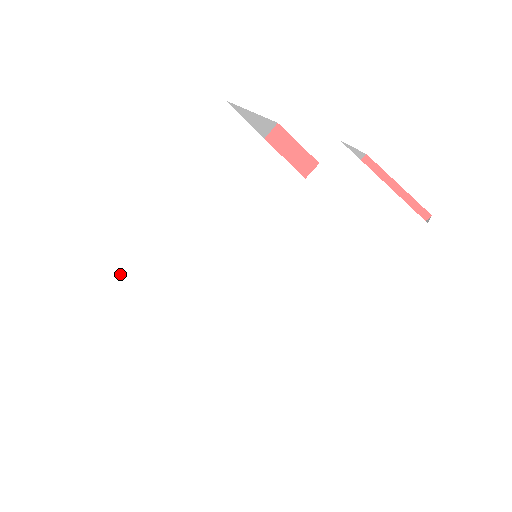
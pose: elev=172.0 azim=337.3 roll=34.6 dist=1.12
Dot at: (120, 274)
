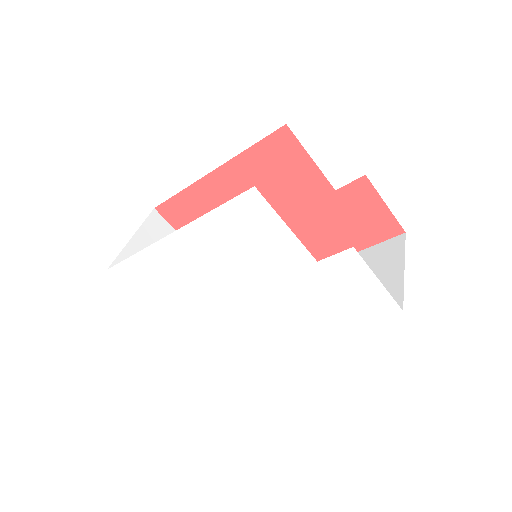
Dot at: (139, 275)
